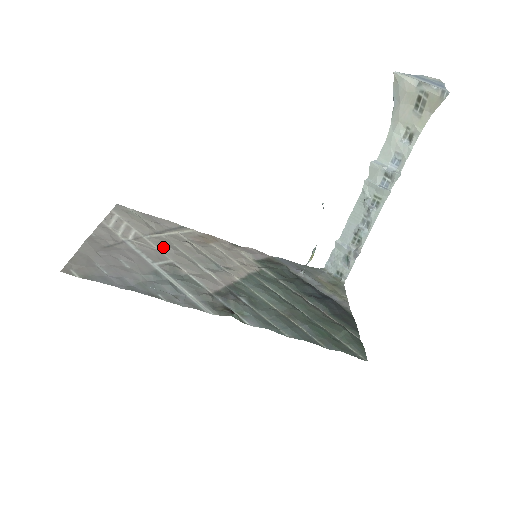
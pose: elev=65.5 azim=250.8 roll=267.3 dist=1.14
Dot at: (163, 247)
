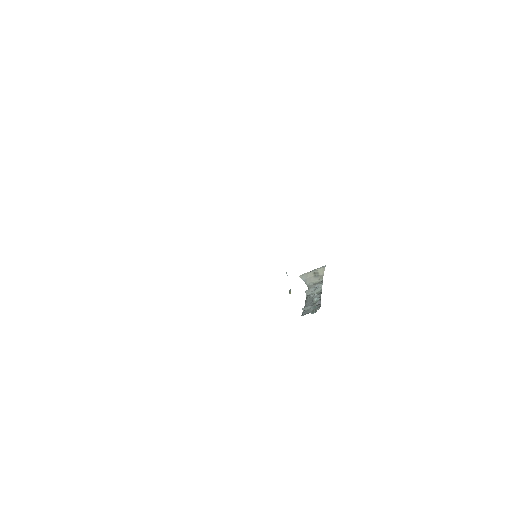
Dot at: occluded
